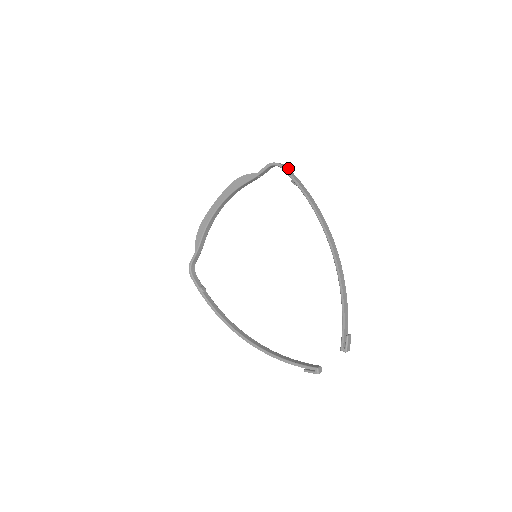
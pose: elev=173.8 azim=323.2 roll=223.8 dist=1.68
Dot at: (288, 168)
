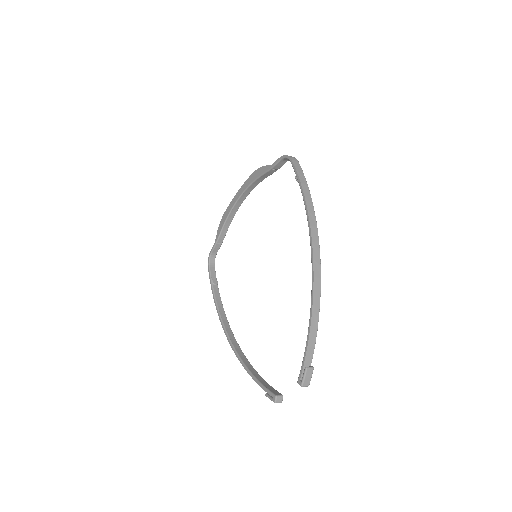
Dot at: occluded
